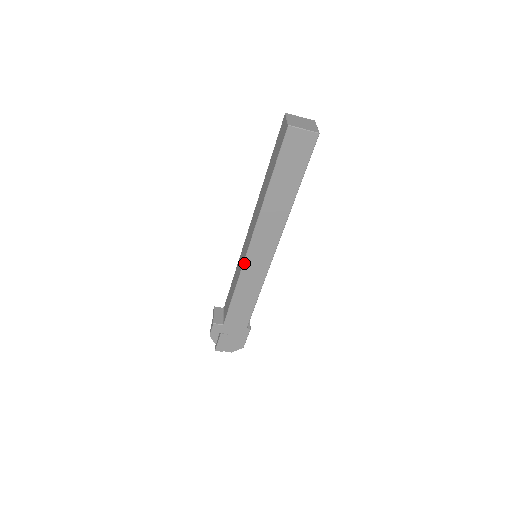
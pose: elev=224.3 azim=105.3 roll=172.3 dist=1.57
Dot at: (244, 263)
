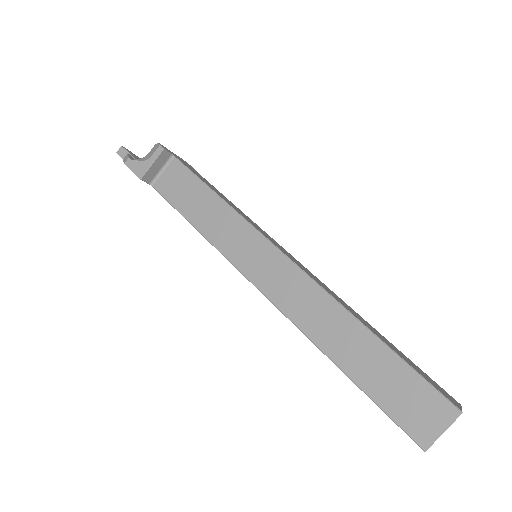
Dot at: (234, 265)
